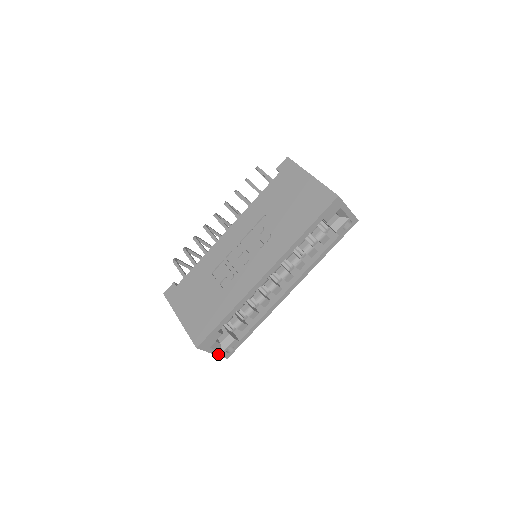
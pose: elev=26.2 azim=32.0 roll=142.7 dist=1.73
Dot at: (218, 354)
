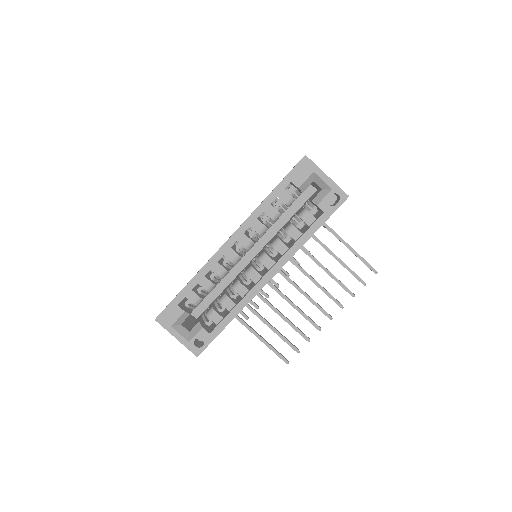
Dot at: (184, 343)
